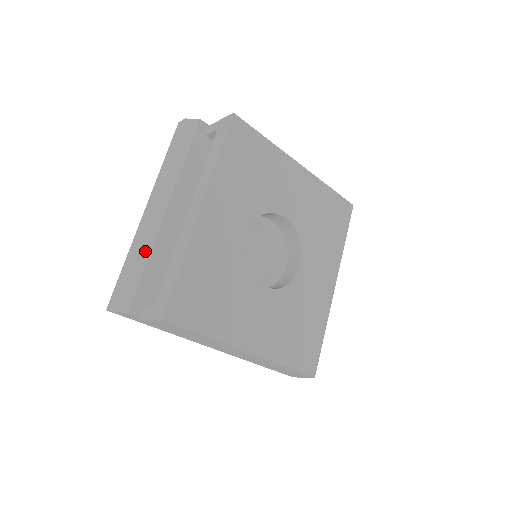
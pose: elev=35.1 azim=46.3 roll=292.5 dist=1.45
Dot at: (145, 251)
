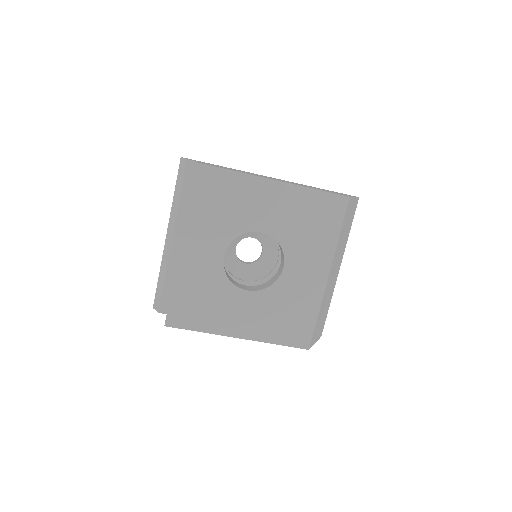
Dot at: (164, 270)
